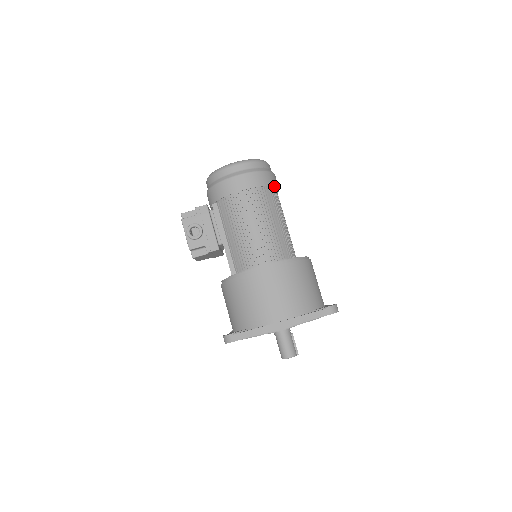
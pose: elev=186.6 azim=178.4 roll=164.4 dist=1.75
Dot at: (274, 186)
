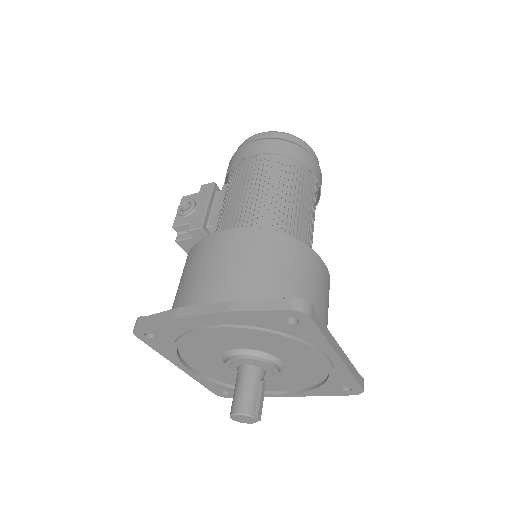
Dot at: (301, 162)
